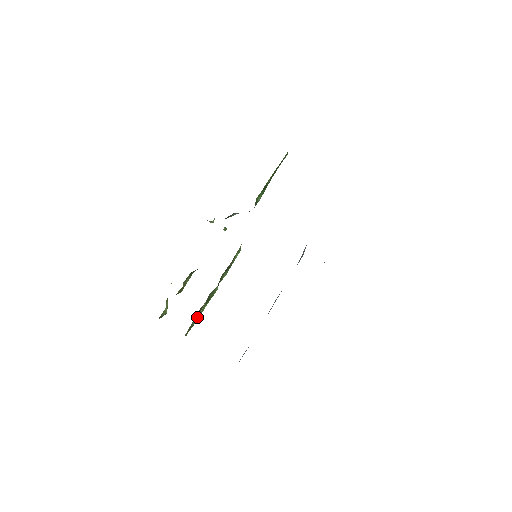
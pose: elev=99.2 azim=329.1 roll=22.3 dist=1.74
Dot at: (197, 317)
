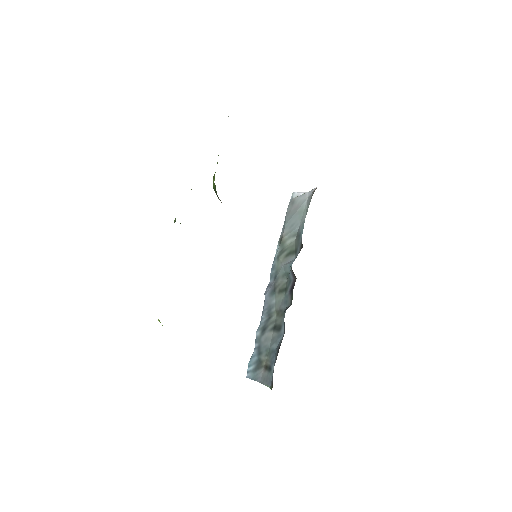
Dot at: occluded
